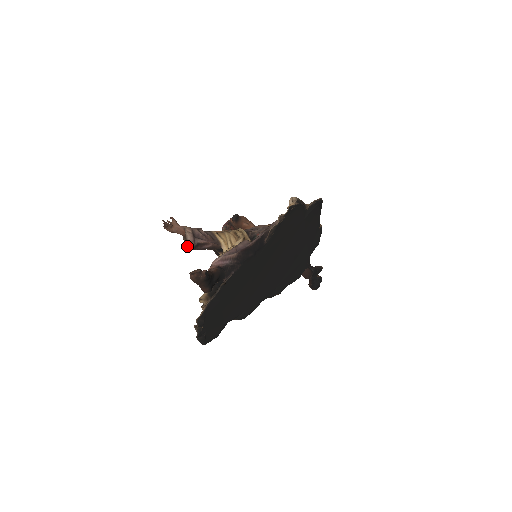
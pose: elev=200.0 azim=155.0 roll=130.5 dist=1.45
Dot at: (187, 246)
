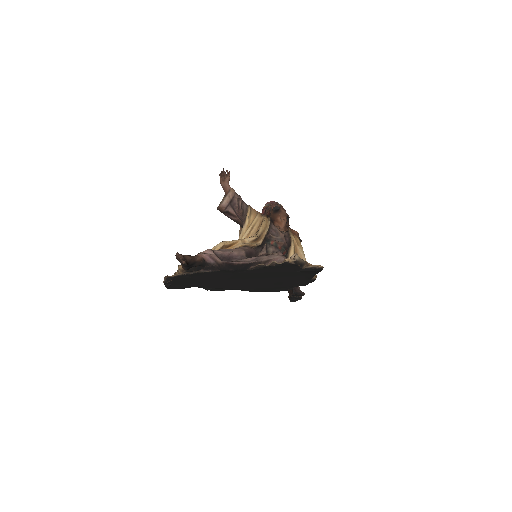
Dot at: (218, 208)
